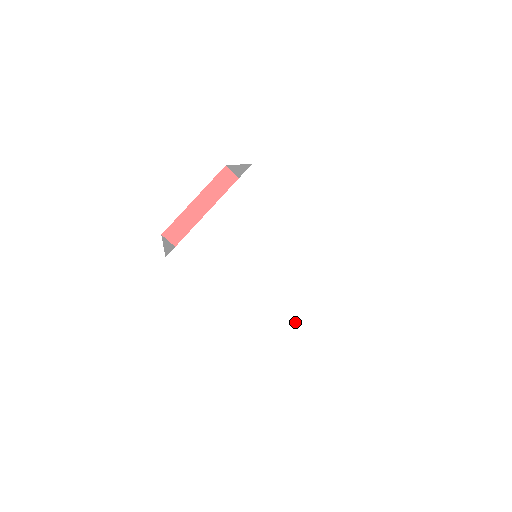
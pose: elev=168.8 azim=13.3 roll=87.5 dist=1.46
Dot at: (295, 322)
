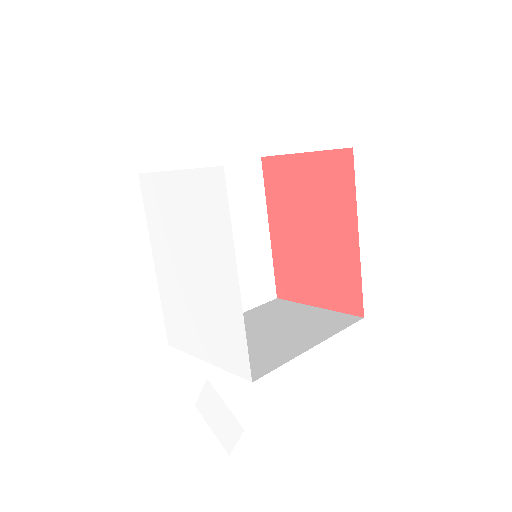
Dot at: (187, 335)
